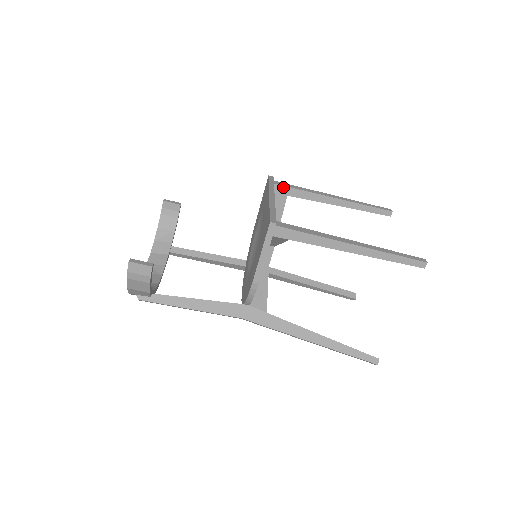
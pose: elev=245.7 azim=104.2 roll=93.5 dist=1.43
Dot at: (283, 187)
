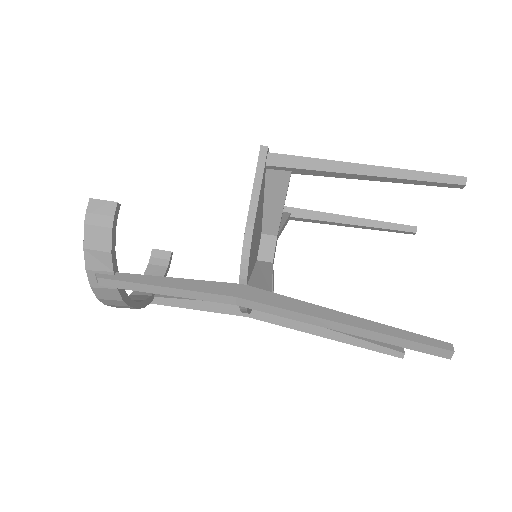
Dot at: (284, 208)
